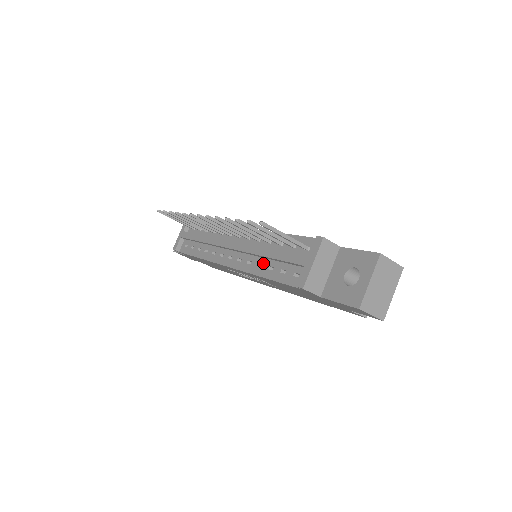
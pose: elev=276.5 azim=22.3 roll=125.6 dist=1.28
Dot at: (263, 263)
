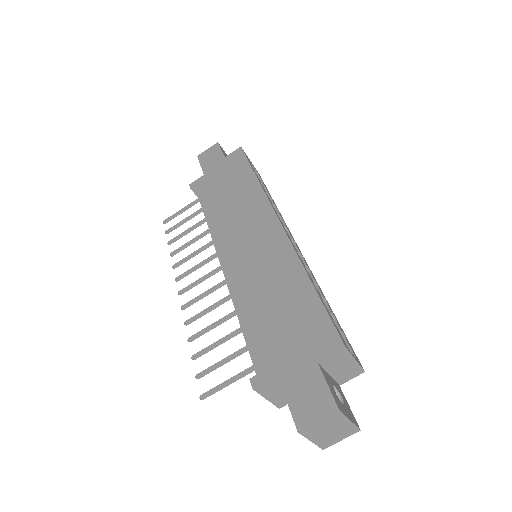
Dot at: occluded
